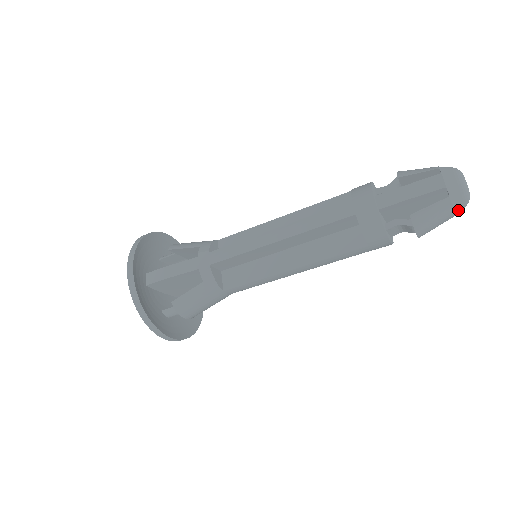
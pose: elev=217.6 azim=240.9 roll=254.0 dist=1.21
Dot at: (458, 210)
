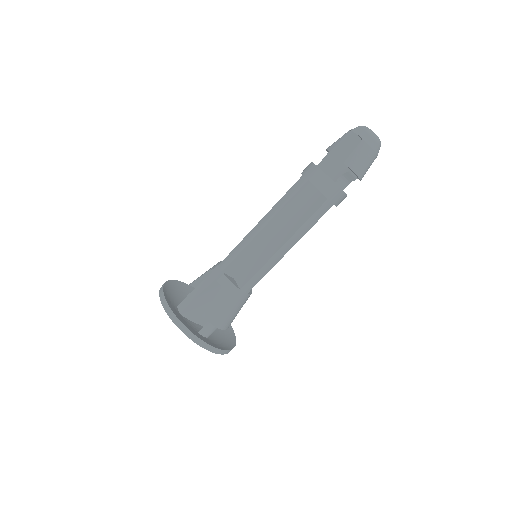
Dot at: (375, 148)
